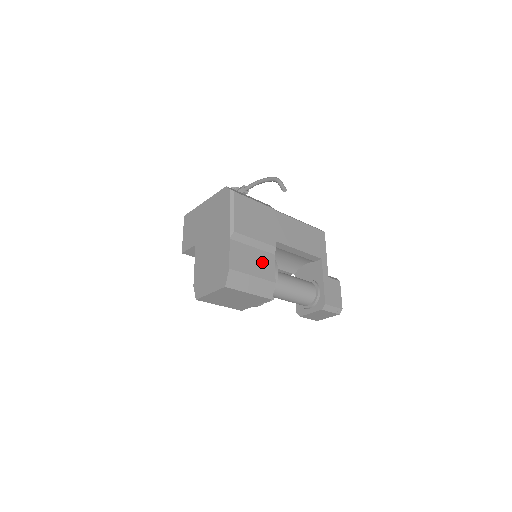
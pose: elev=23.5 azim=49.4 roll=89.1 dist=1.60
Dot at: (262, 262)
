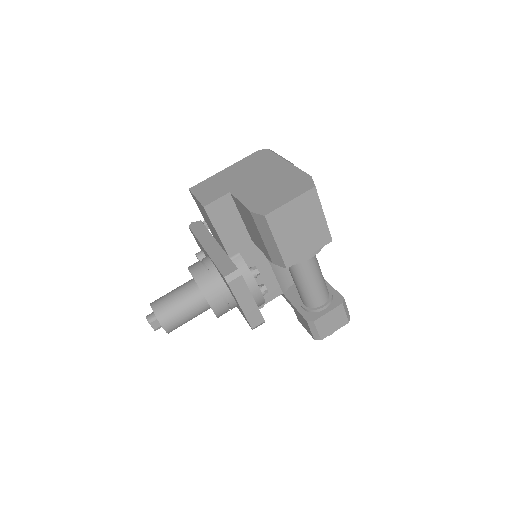
Dot at: occluded
